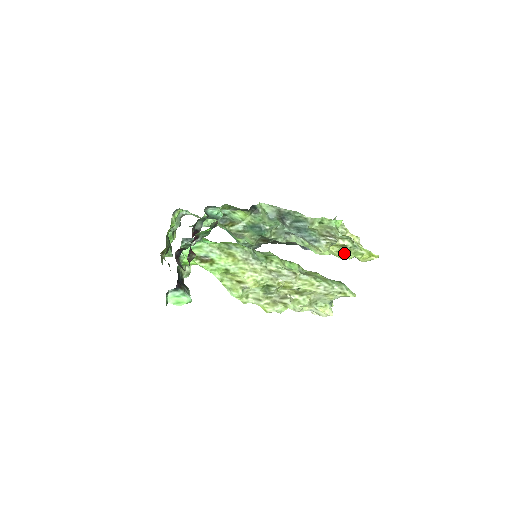
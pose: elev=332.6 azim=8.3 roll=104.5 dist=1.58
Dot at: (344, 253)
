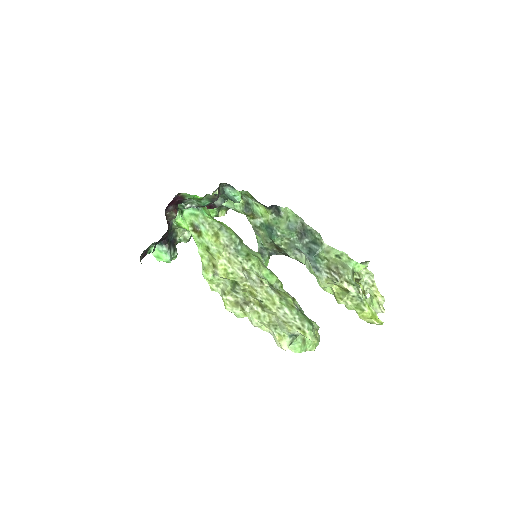
Dot at: (343, 298)
